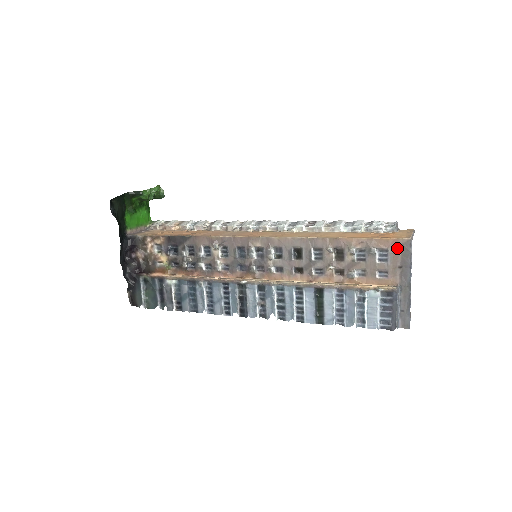
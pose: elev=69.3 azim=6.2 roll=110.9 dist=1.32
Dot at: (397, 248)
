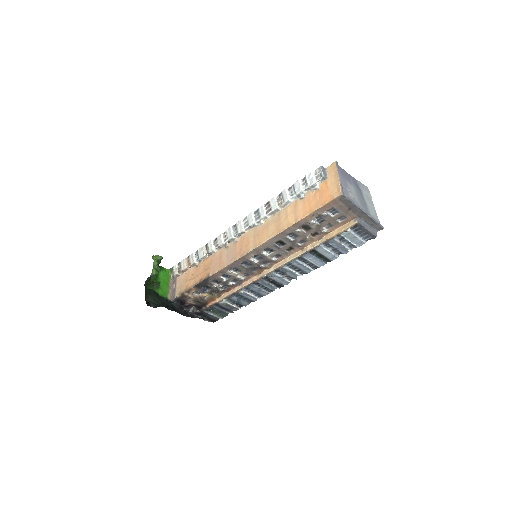
Dot at: (338, 203)
